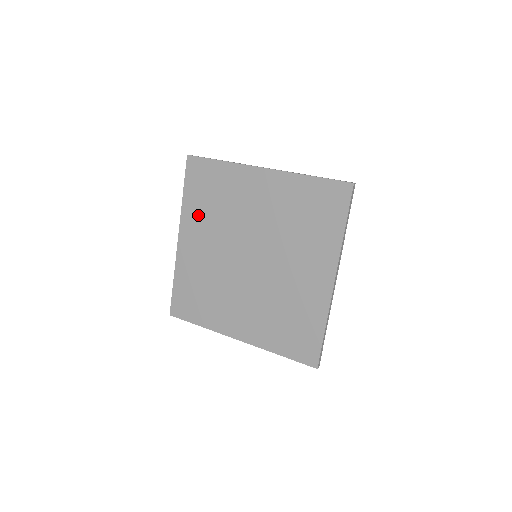
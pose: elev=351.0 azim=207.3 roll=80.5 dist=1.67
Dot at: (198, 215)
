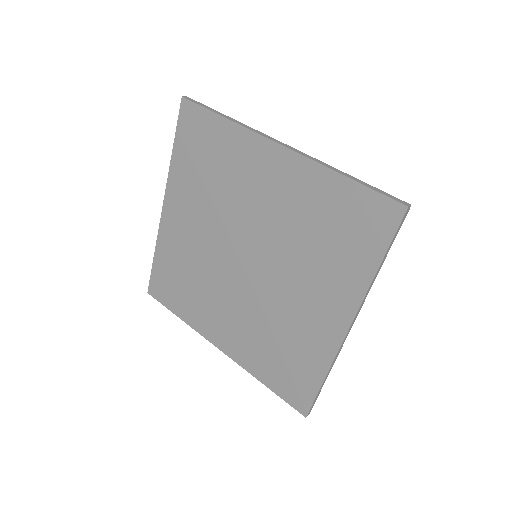
Dot at: (188, 185)
